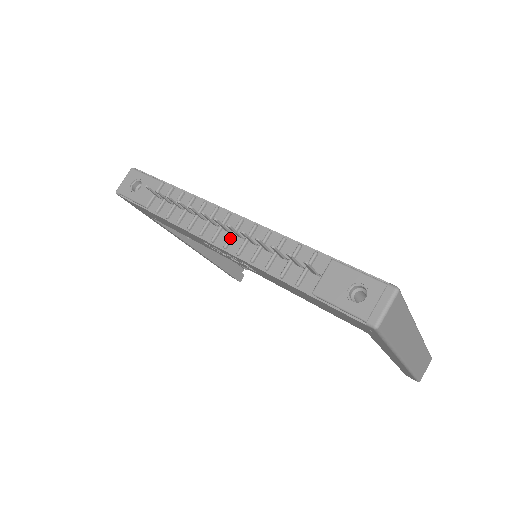
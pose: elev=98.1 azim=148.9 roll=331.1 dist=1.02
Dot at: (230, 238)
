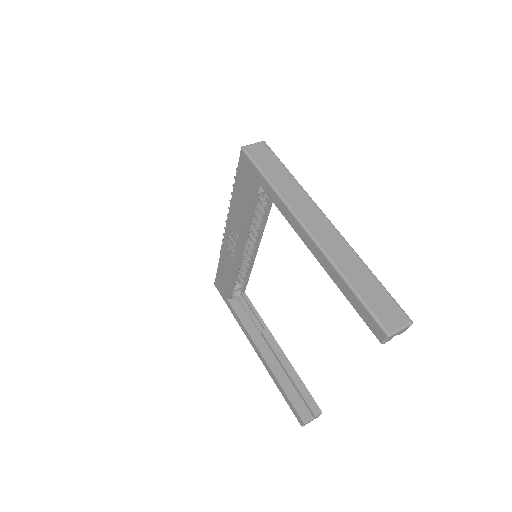
Dot at: occluded
